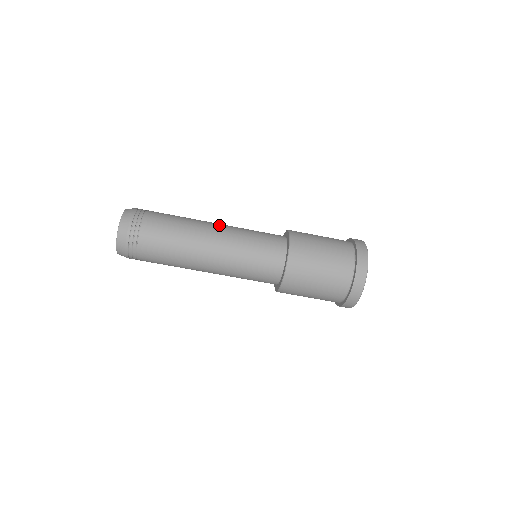
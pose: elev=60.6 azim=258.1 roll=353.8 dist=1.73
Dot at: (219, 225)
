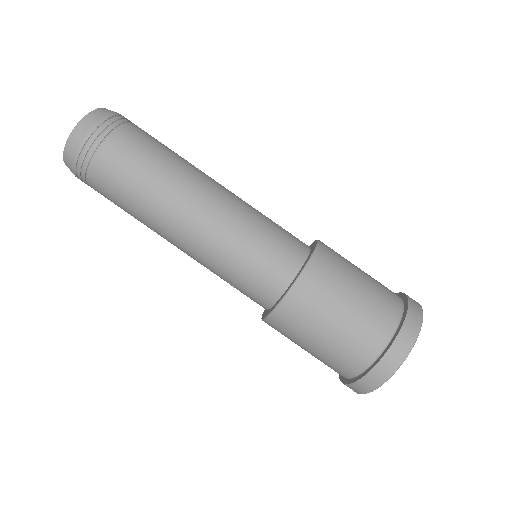
Dot at: occluded
